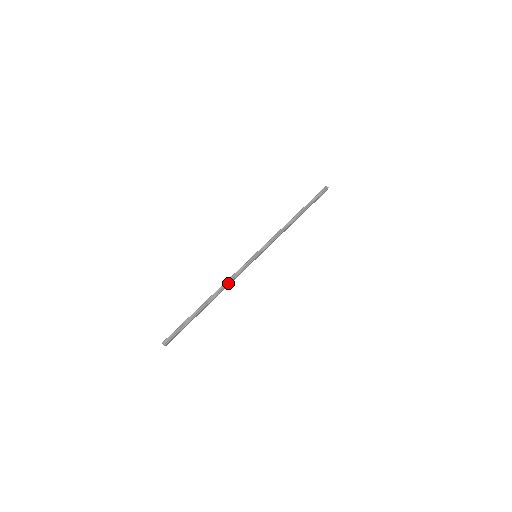
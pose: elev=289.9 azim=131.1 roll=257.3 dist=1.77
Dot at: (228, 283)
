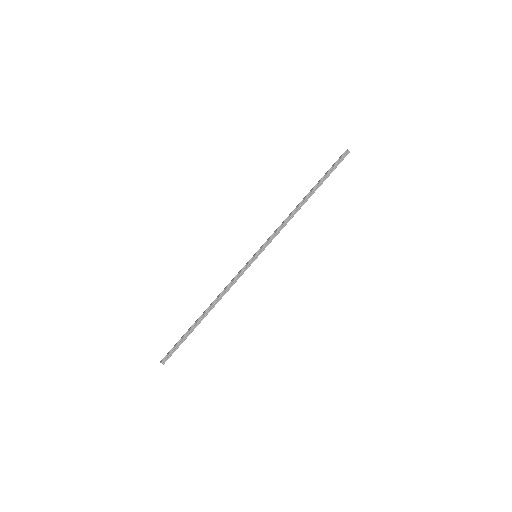
Dot at: (225, 293)
